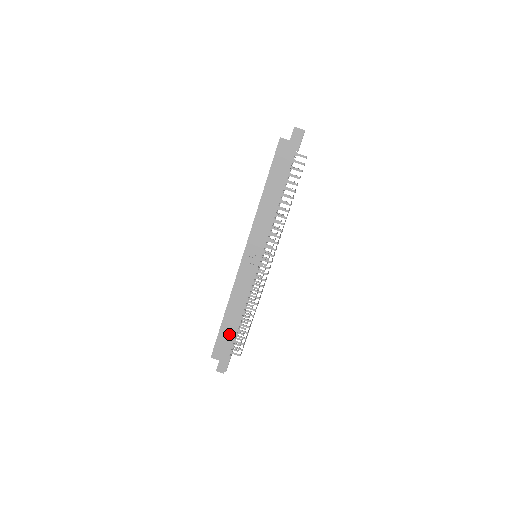
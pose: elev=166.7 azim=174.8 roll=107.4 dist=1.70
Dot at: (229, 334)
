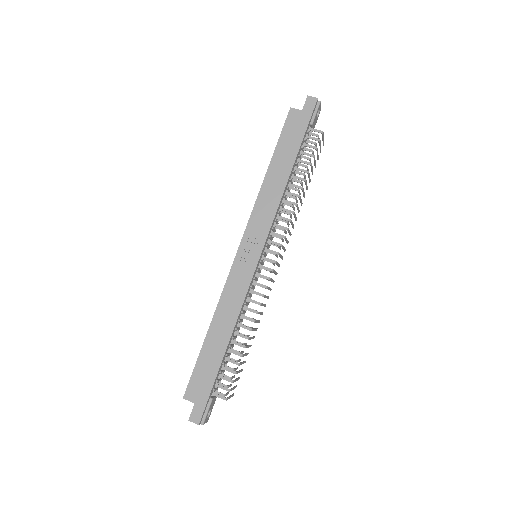
Dot at: (212, 362)
